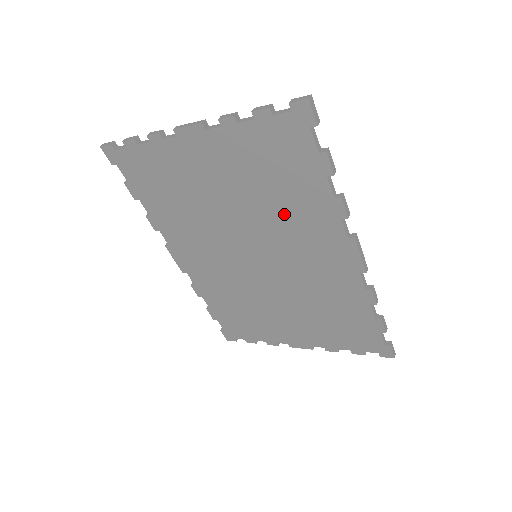
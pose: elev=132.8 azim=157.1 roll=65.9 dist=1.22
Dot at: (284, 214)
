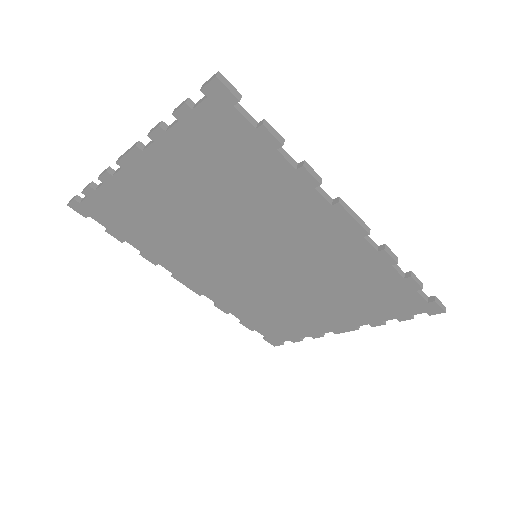
Dot at: (258, 205)
